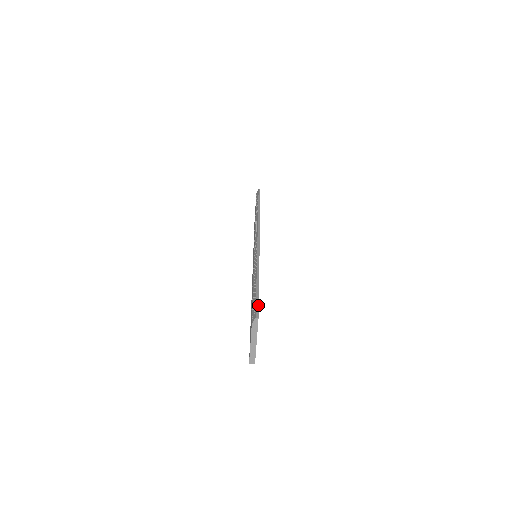
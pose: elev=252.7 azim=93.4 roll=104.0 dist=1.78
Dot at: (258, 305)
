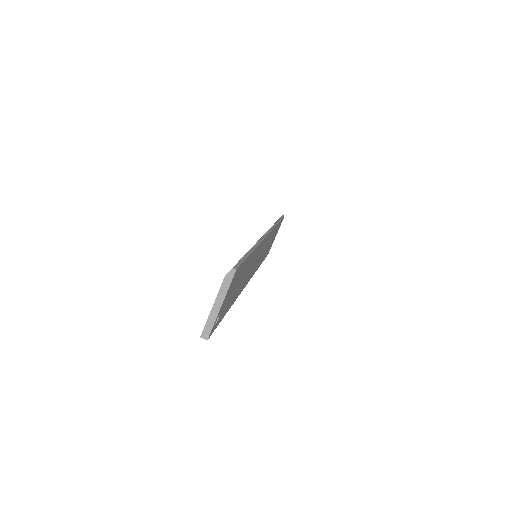
Dot at: (241, 263)
